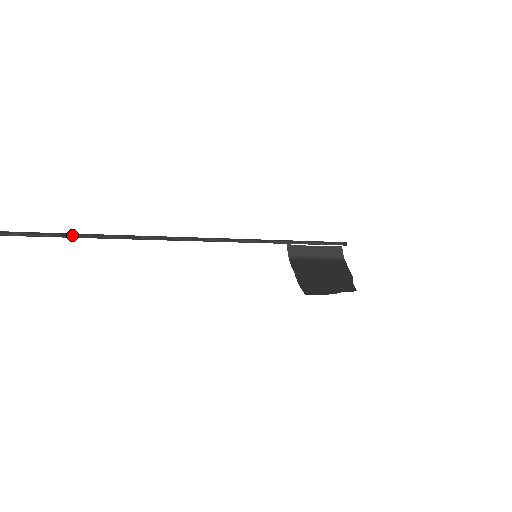
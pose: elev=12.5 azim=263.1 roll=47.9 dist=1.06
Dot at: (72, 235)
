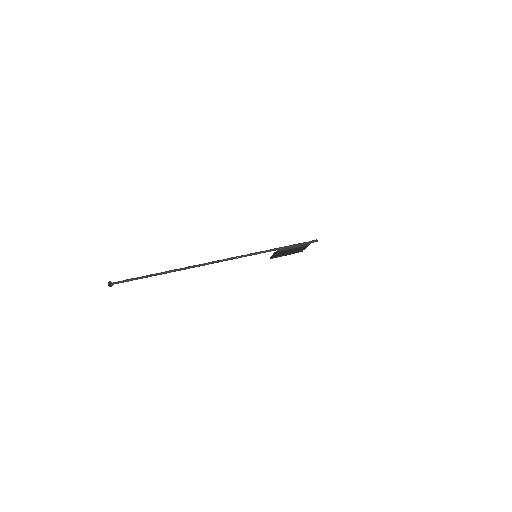
Dot at: (164, 272)
